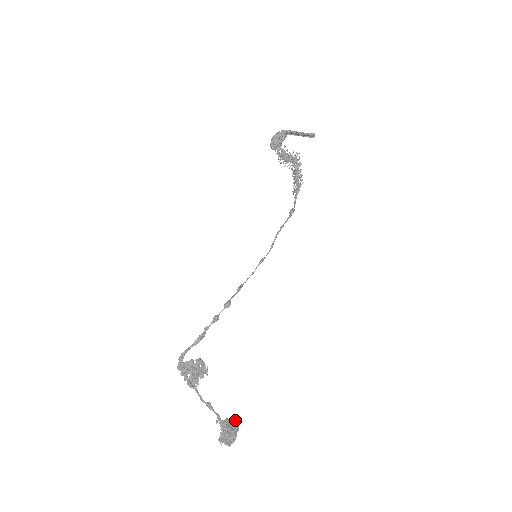
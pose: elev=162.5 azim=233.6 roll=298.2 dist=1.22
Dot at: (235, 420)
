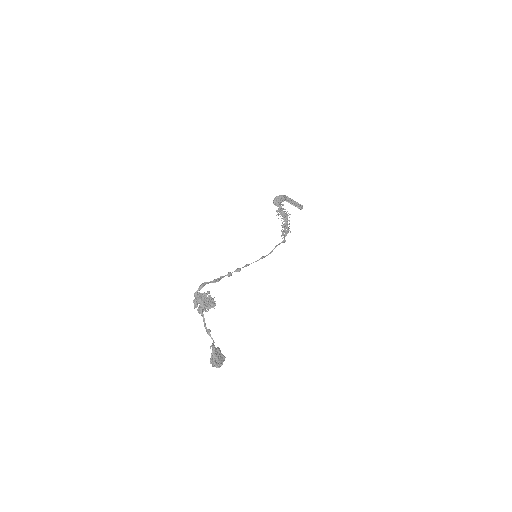
Dot at: (221, 354)
